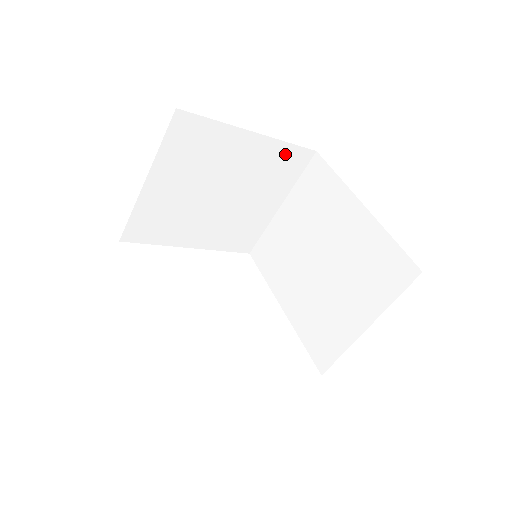
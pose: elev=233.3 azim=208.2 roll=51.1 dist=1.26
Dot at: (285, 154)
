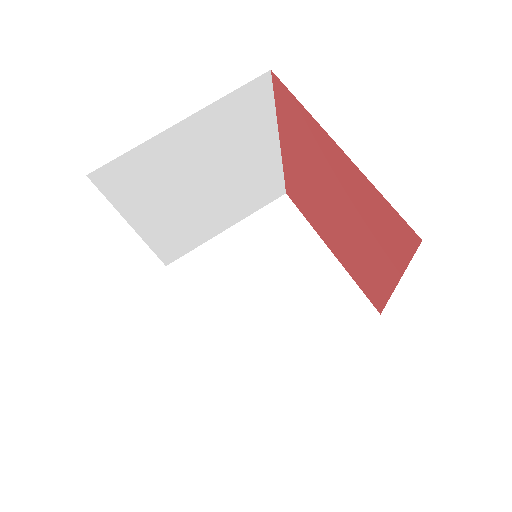
Dot at: (347, 293)
